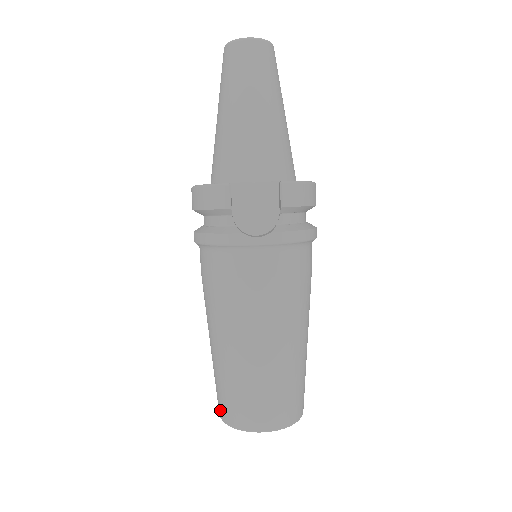
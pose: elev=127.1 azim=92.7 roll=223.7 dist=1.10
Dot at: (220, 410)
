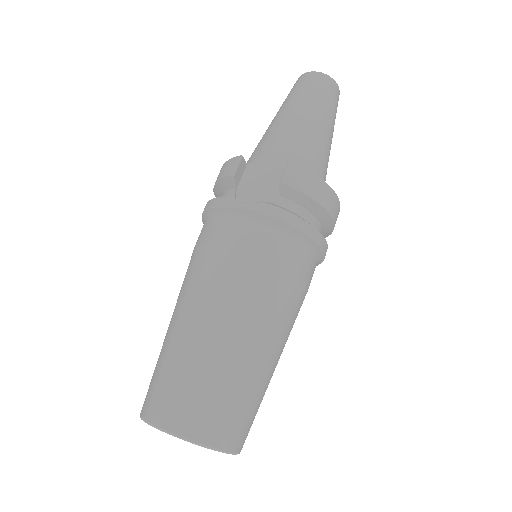
Dot at: occluded
